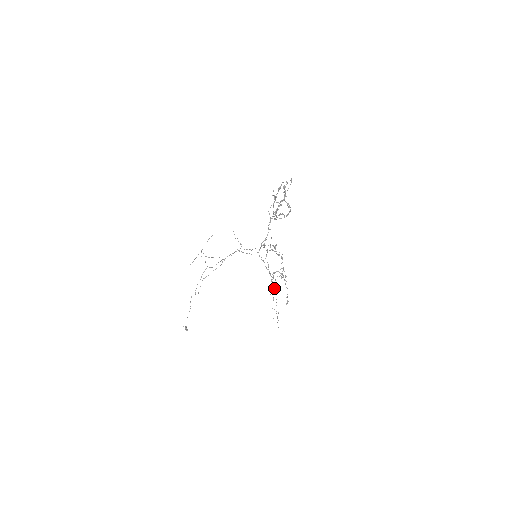
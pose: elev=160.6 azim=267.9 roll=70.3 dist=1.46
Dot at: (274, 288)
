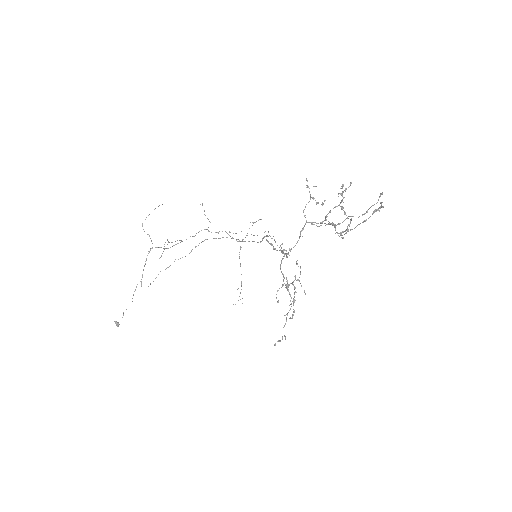
Dot at: (241, 274)
